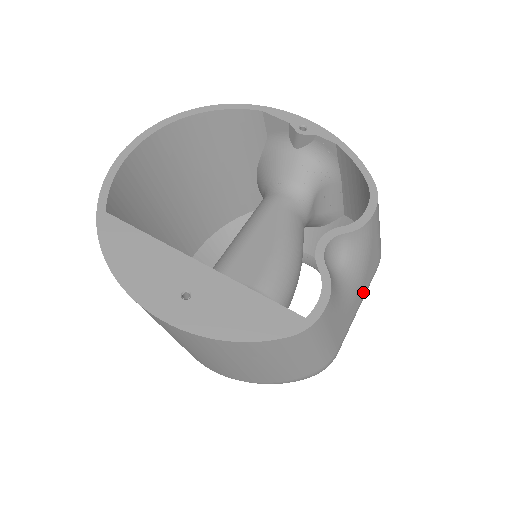
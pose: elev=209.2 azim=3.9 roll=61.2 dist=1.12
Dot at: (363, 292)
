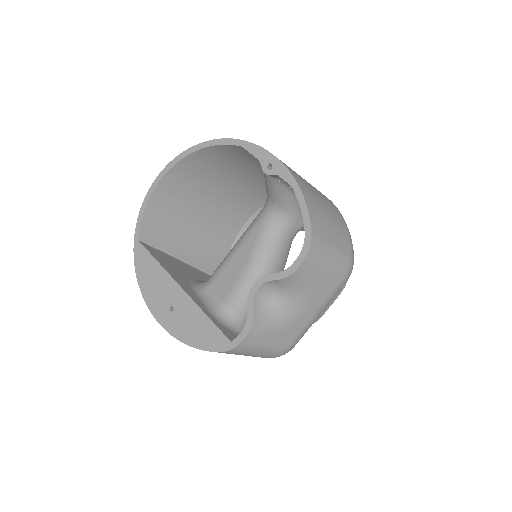
Dot at: (316, 308)
